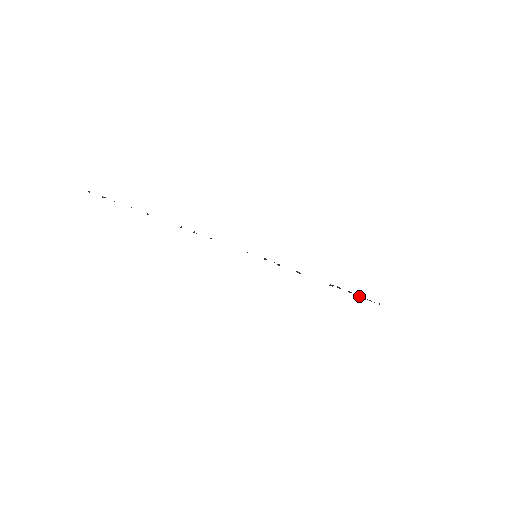
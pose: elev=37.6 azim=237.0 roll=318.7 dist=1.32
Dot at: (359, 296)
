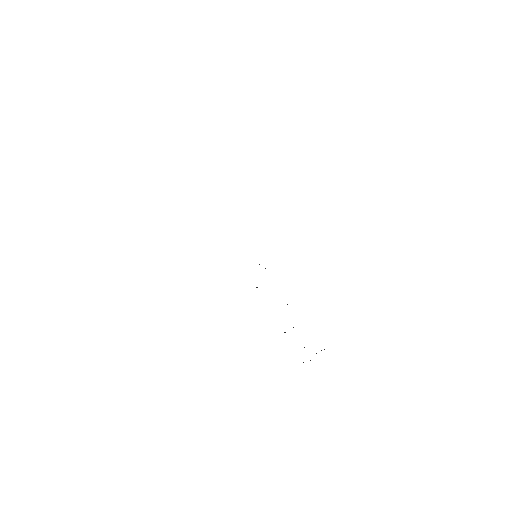
Dot at: occluded
